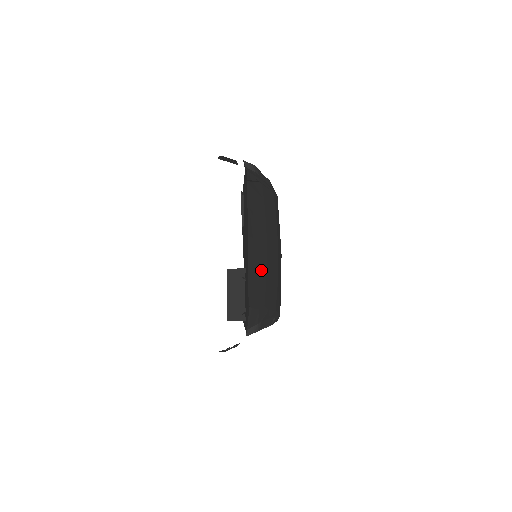
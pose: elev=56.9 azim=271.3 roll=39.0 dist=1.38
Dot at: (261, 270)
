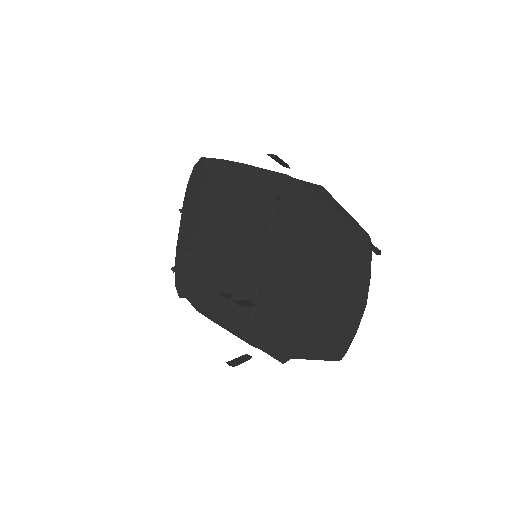
Dot at: occluded
